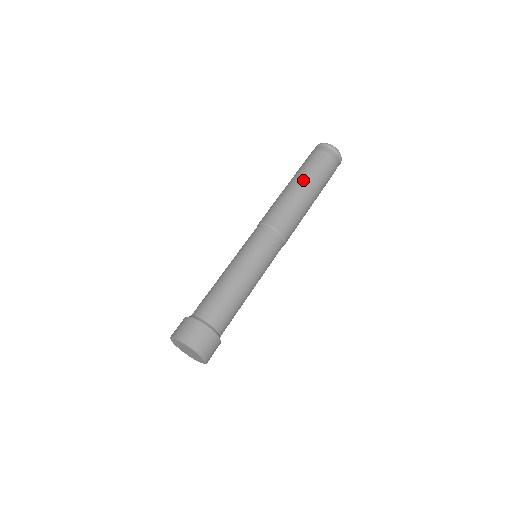
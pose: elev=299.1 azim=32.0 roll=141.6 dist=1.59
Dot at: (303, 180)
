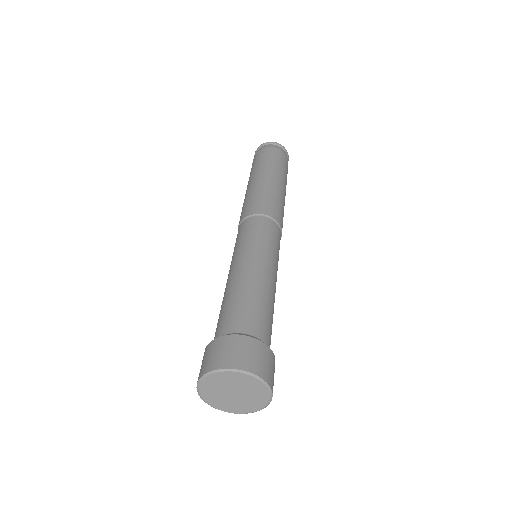
Dot at: (268, 171)
